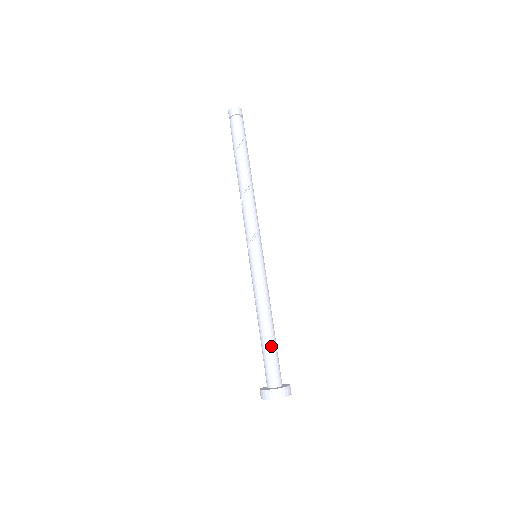
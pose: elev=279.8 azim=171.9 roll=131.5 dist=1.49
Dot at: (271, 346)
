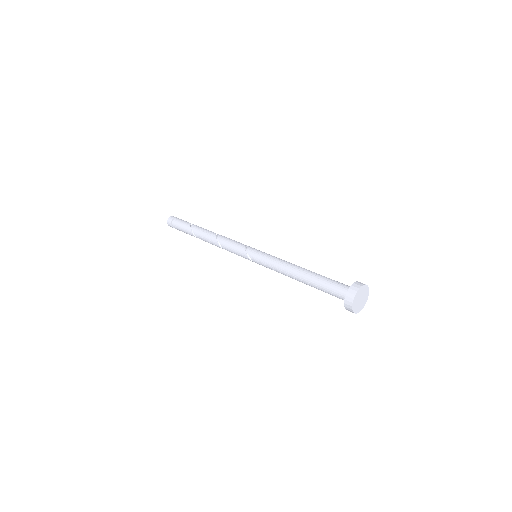
Dot at: occluded
